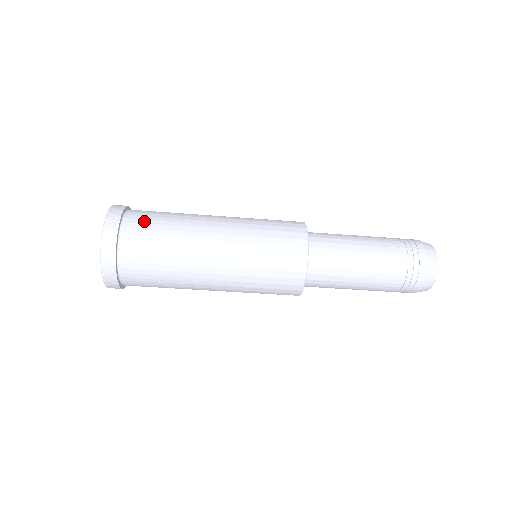
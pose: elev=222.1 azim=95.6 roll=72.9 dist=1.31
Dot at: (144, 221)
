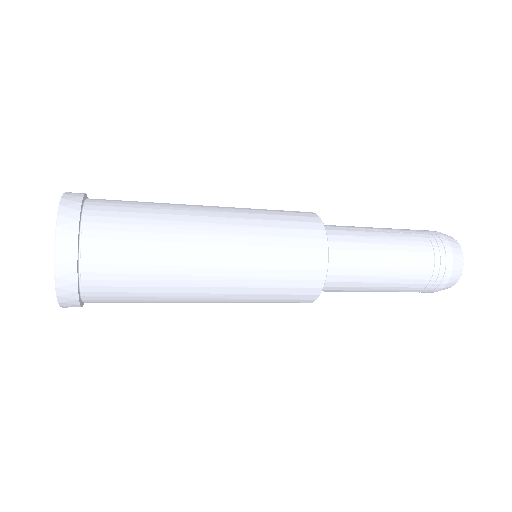
Dot at: (115, 204)
